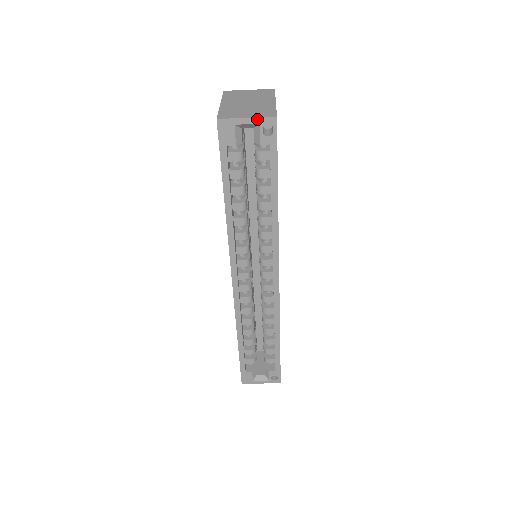
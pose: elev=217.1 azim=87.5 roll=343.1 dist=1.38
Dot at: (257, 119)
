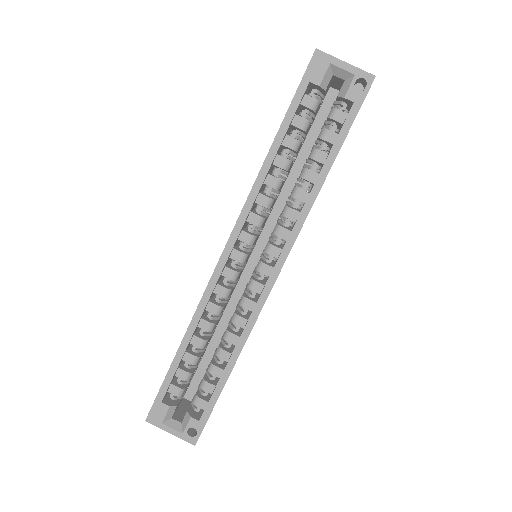
Dot at: (355, 69)
